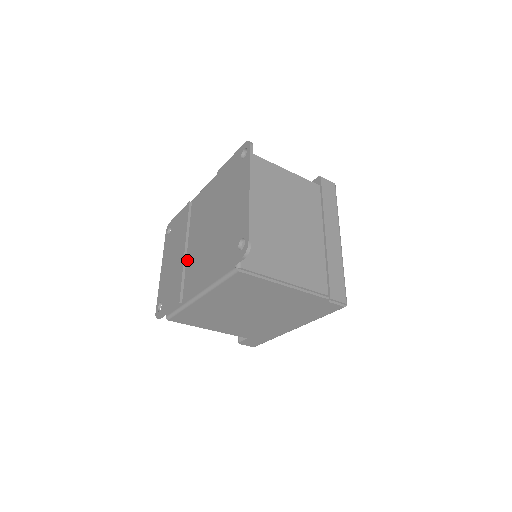
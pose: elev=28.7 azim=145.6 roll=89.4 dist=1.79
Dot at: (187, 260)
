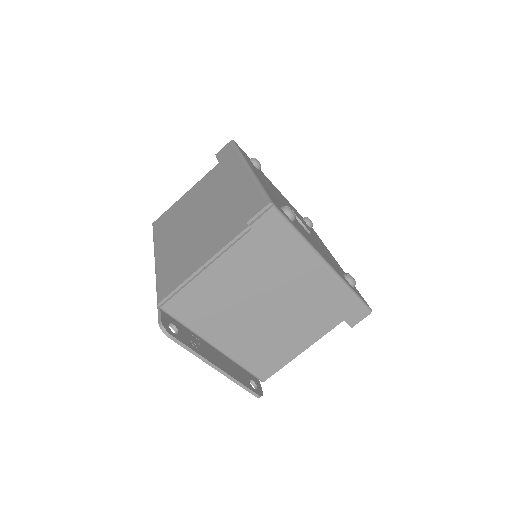
Dot at: occluded
